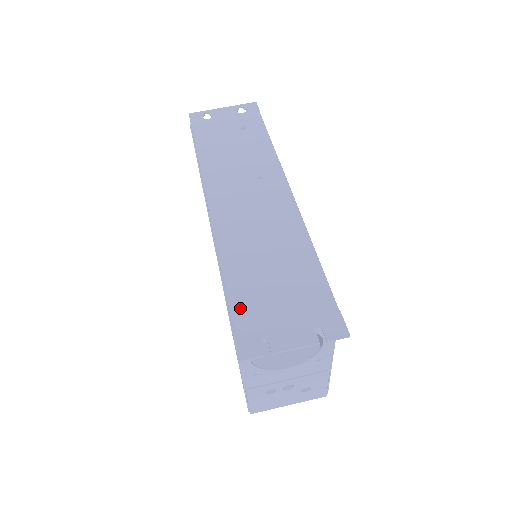
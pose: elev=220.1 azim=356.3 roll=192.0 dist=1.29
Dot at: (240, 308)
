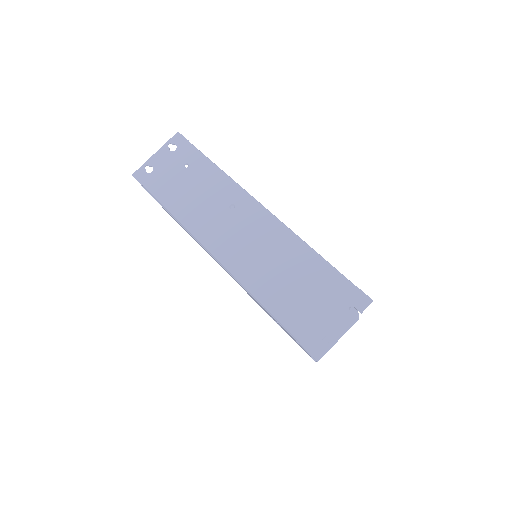
Dot at: (292, 323)
